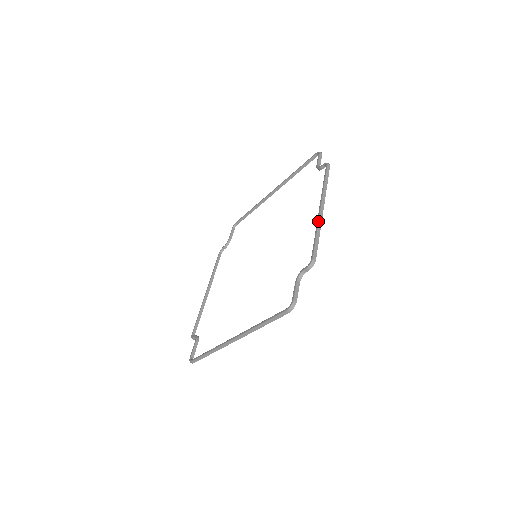
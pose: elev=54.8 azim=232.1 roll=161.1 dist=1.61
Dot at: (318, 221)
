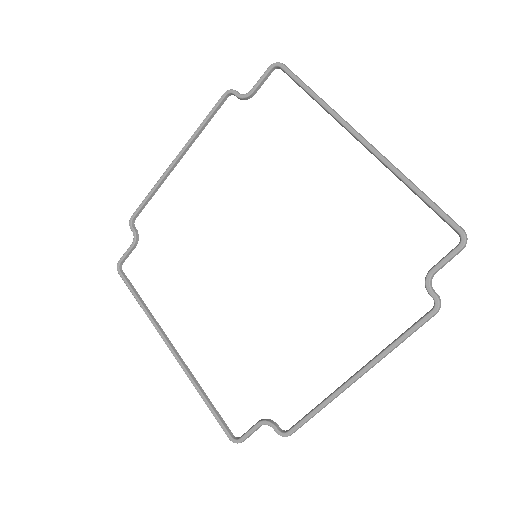
Dot at: (335, 397)
